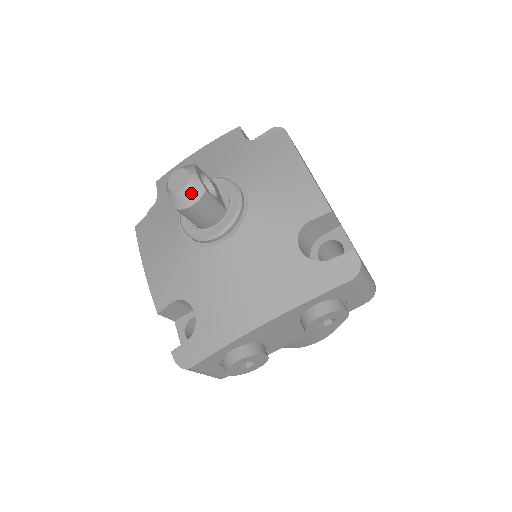
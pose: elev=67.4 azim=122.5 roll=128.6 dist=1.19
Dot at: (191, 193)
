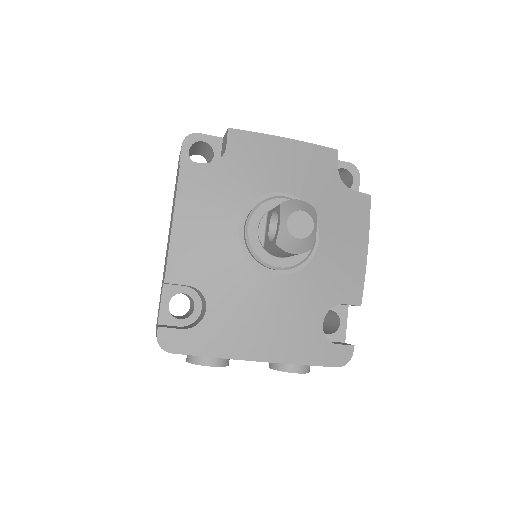
Dot at: (302, 245)
